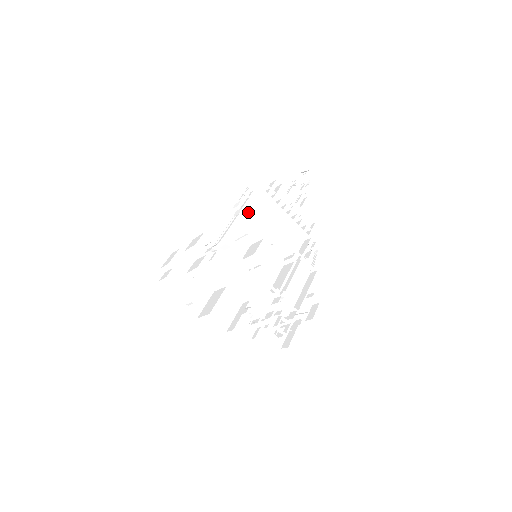
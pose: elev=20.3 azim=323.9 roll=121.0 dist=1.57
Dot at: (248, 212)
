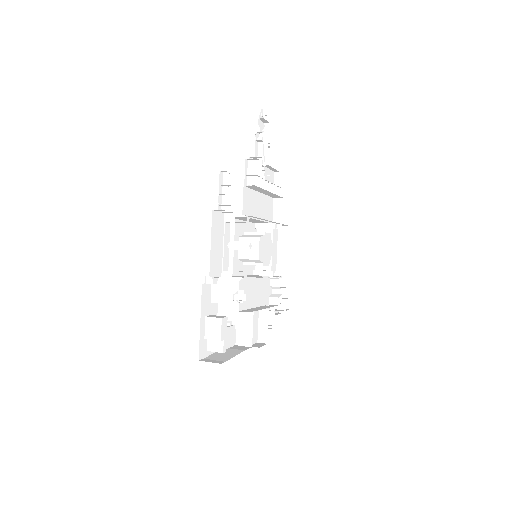
Dot at: (248, 222)
